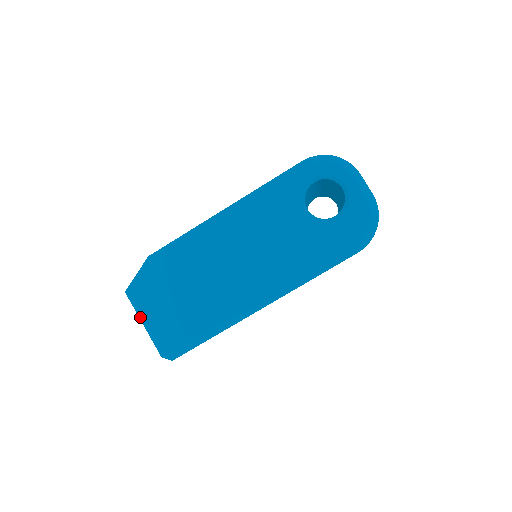
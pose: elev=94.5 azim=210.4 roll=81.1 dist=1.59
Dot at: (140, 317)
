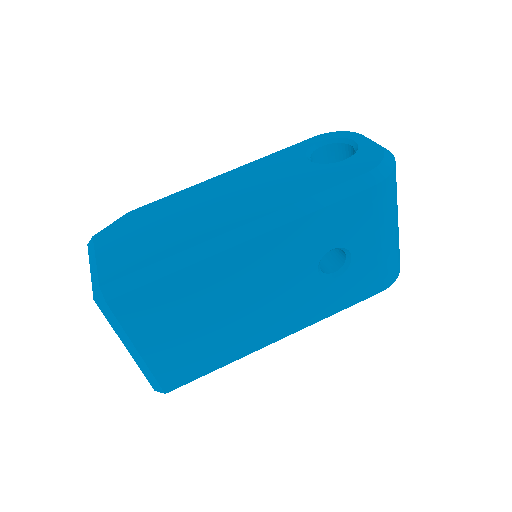
Dot at: (91, 261)
